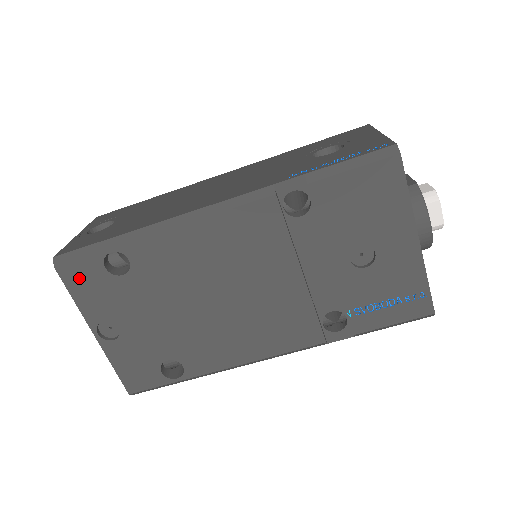
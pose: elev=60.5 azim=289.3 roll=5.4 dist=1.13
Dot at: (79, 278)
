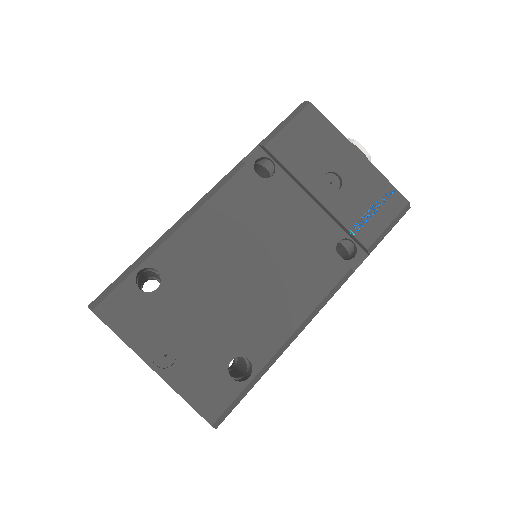
Dot at: (119, 311)
